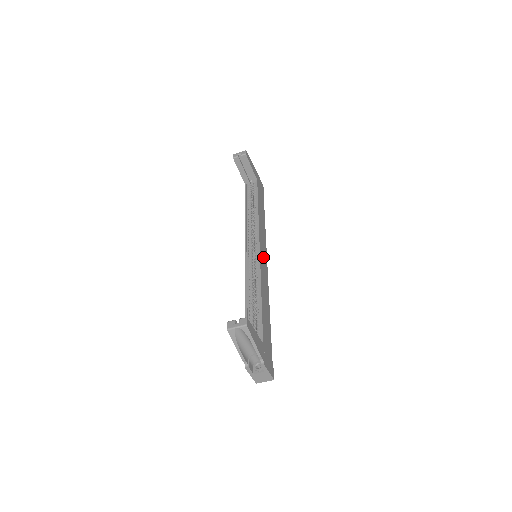
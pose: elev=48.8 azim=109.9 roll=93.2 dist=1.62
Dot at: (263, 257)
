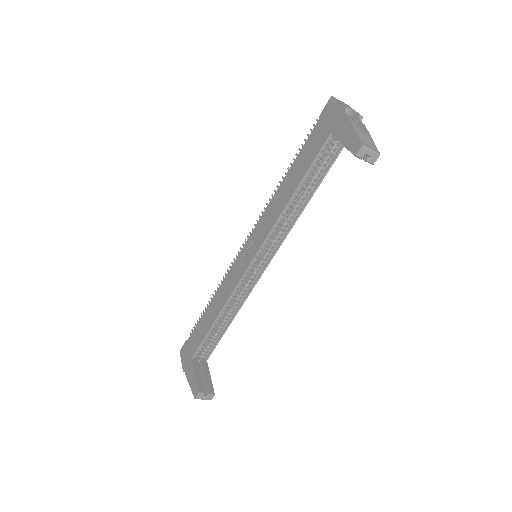
Dot at: occluded
